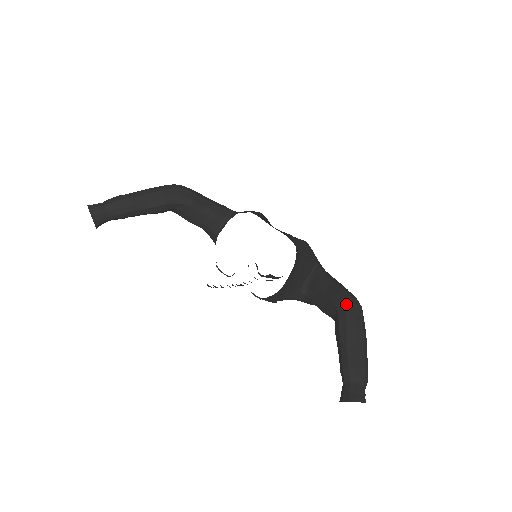
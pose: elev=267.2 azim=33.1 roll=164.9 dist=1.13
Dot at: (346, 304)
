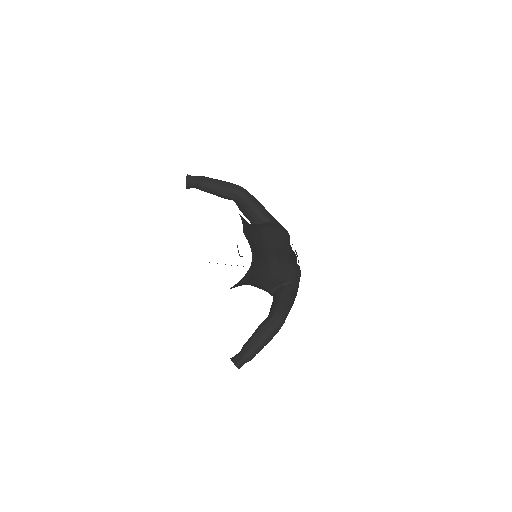
Dot at: (274, 316)
